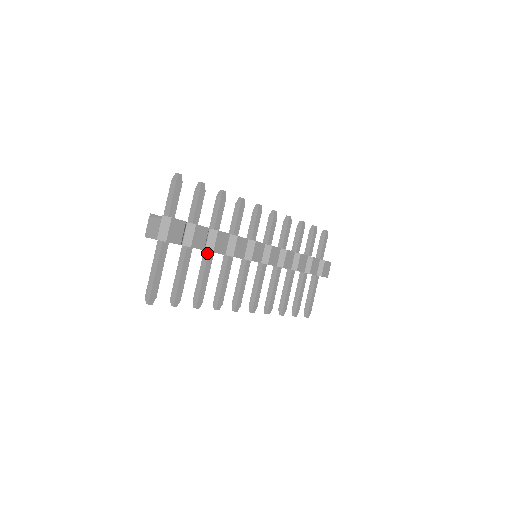
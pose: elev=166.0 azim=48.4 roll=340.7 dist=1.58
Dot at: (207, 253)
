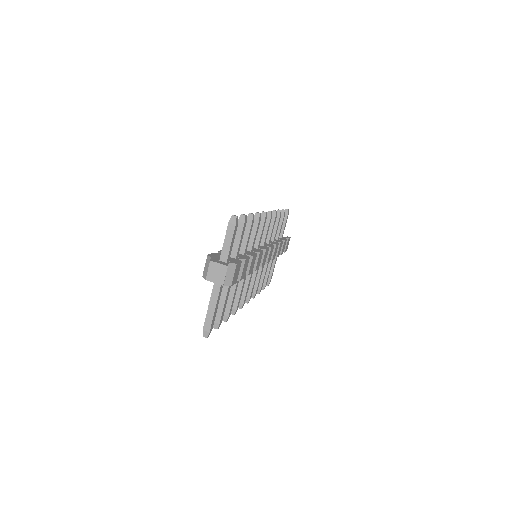
Dot at: occluded
